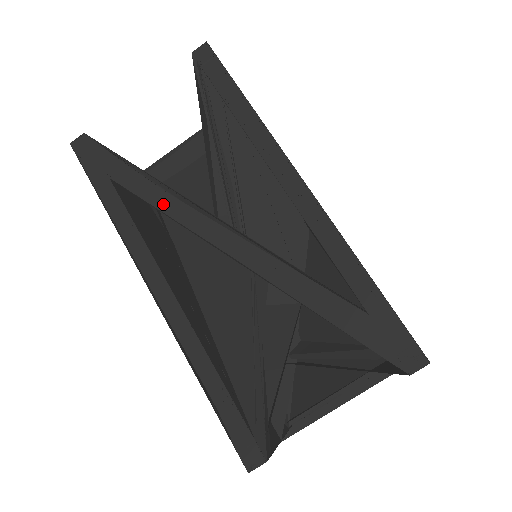
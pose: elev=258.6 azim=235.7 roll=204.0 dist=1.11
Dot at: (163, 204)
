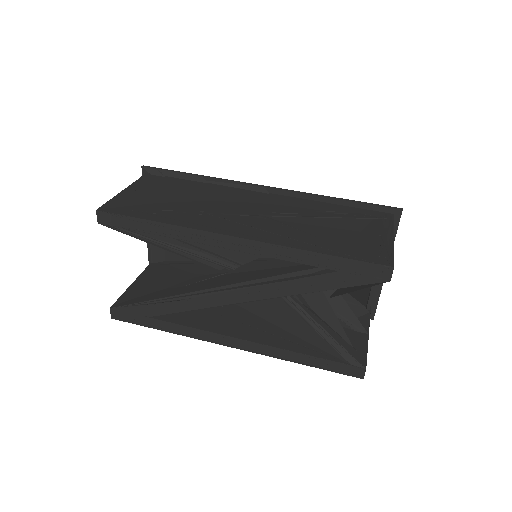
Dot at: (186, 307)
